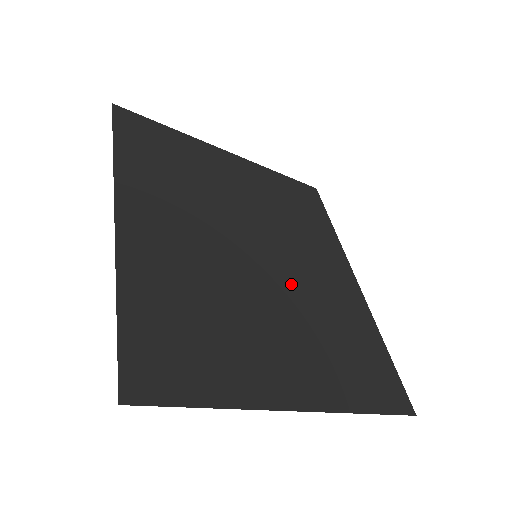
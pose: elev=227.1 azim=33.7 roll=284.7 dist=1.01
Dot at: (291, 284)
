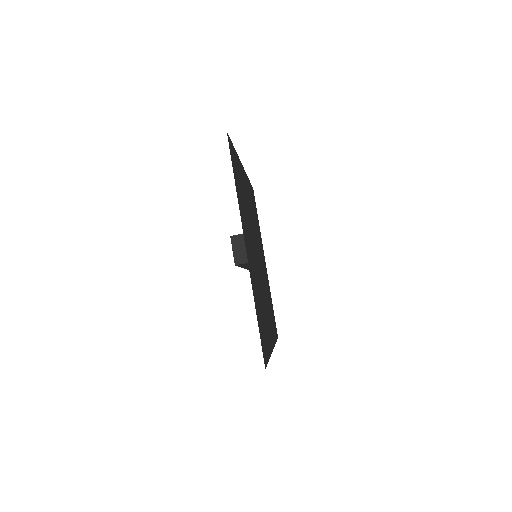
Dot at: occluded
